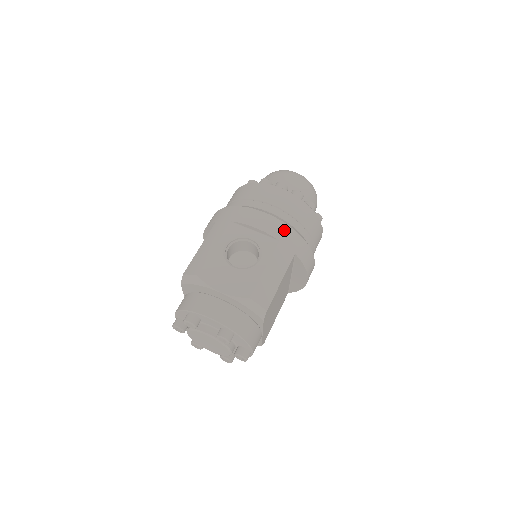
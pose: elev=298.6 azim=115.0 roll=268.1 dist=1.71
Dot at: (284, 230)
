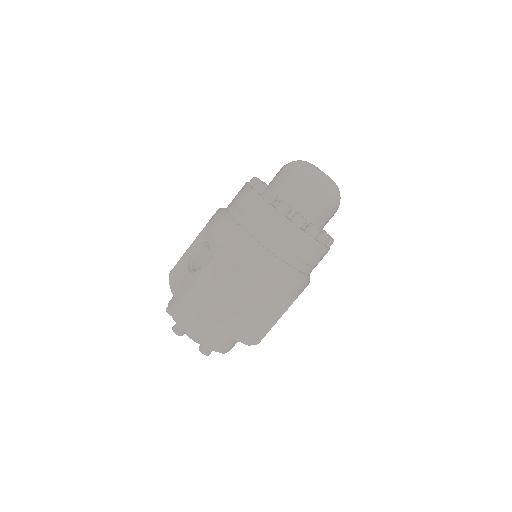
Dot at: (229, 237)
